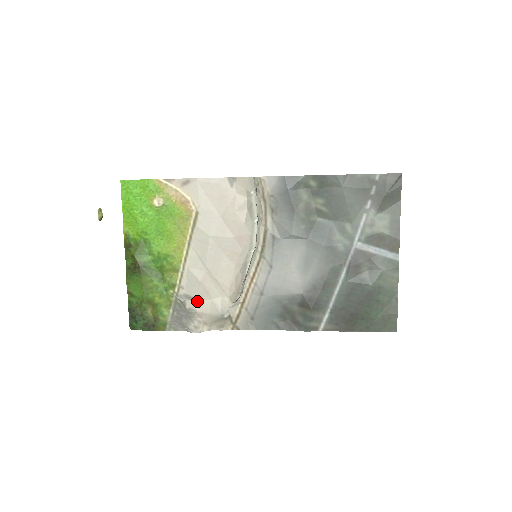
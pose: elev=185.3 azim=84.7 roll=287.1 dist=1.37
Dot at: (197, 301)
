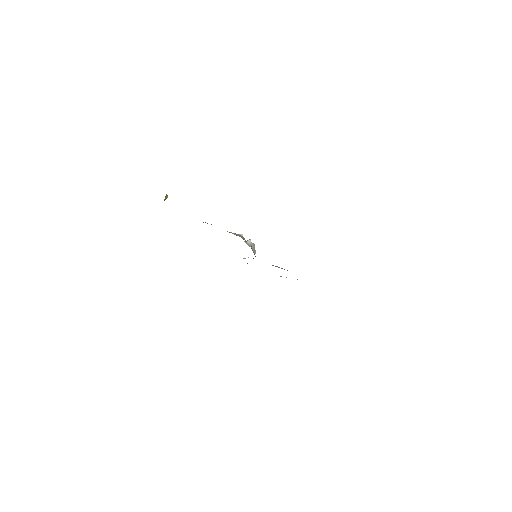
Dot at: occluded
